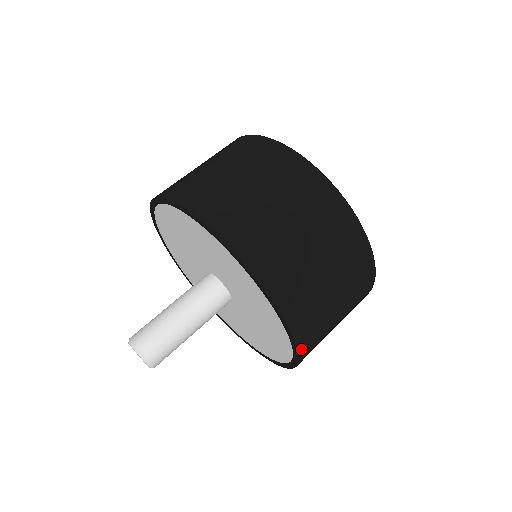
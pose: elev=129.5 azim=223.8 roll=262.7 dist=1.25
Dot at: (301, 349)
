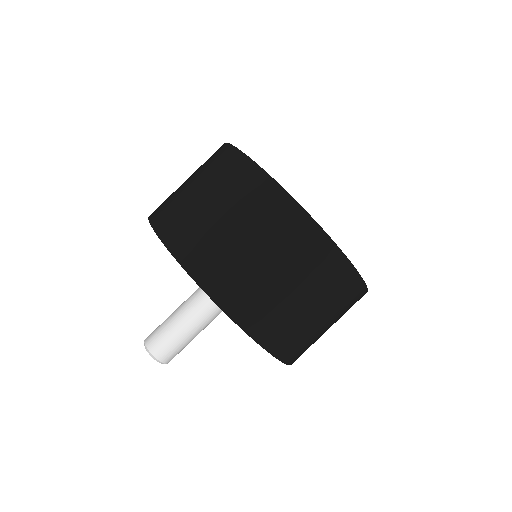
Dot at: (274, 351)
